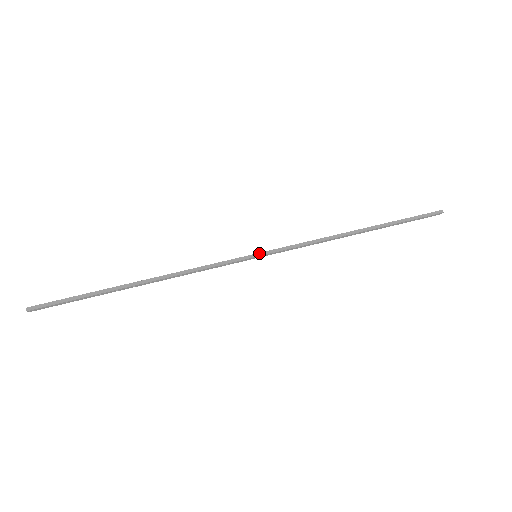
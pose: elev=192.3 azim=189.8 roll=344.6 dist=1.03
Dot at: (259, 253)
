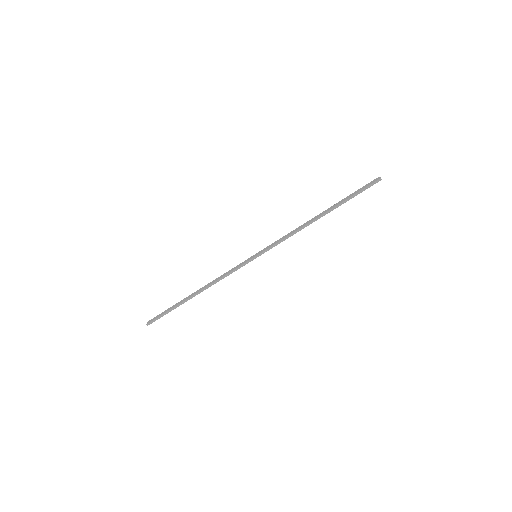
Dot at: (257, 256)
